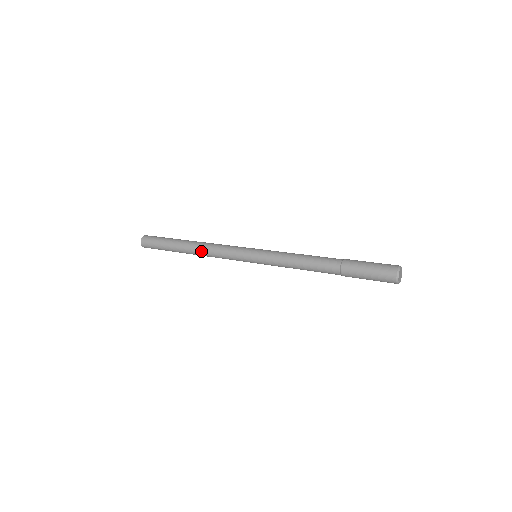
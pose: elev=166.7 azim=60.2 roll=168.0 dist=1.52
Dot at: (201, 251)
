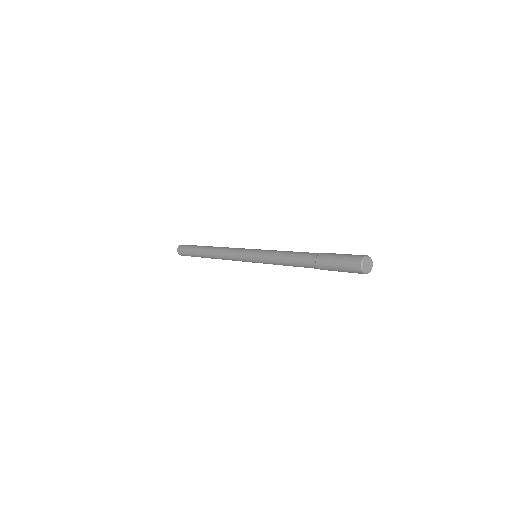
Dot at: (216, 254)
